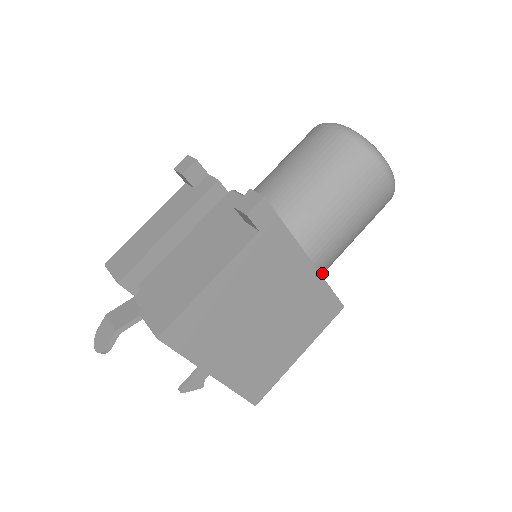
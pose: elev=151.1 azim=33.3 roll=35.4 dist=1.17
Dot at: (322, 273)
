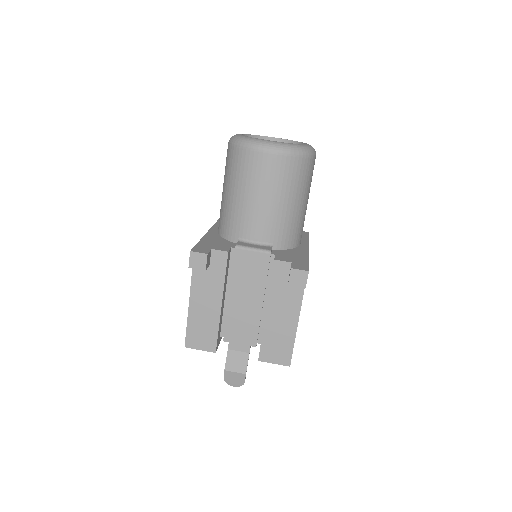
Dot at: occluded
